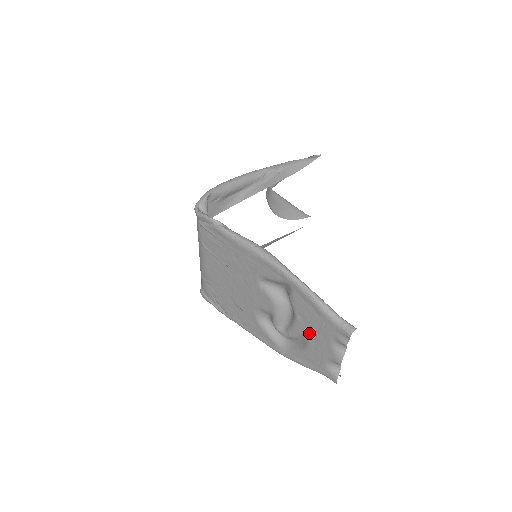
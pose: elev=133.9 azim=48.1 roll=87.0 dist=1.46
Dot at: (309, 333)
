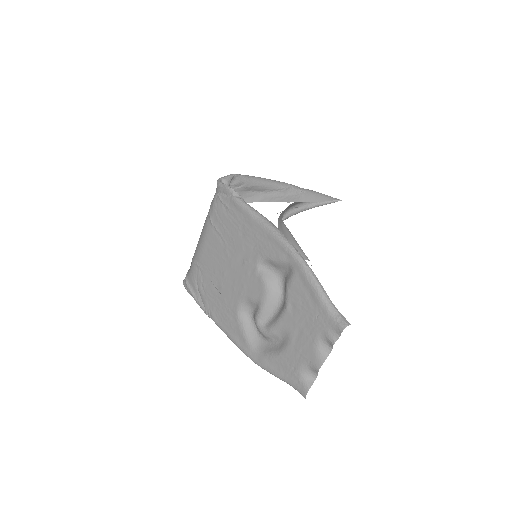
Dot at: (294, 328)
